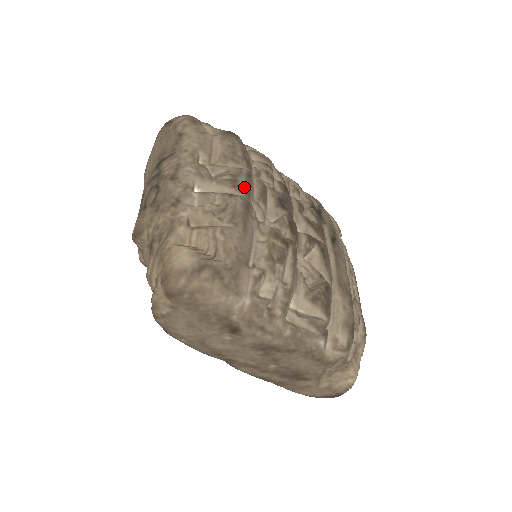
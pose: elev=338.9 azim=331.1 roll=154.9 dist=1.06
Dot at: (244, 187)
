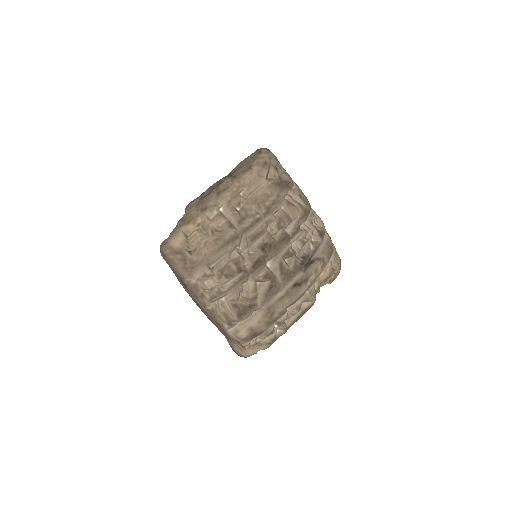
Dot at: (245, 226)
